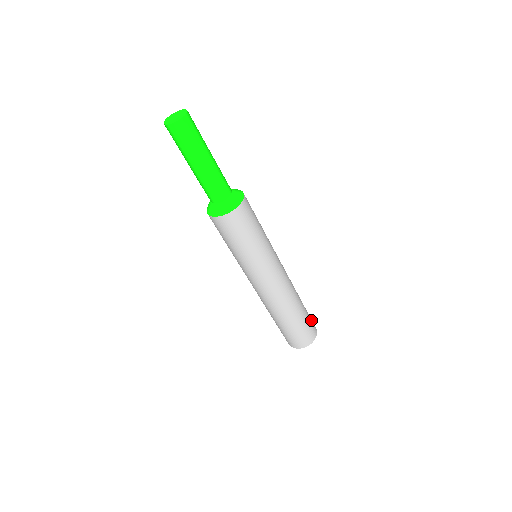
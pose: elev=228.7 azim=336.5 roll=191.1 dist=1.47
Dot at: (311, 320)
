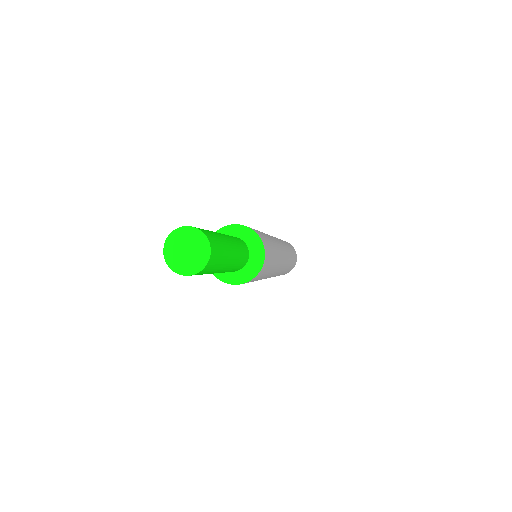
Dot at: (294, 254)
